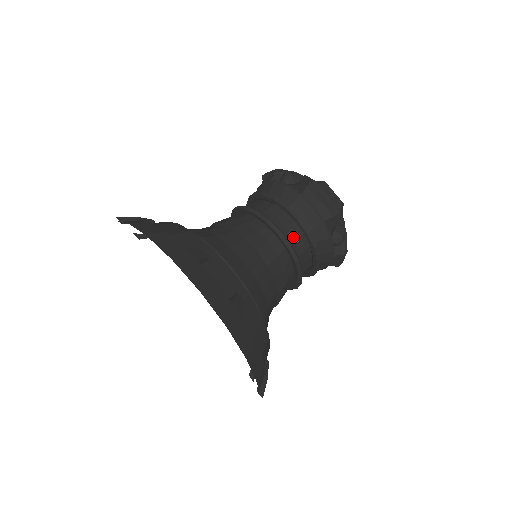
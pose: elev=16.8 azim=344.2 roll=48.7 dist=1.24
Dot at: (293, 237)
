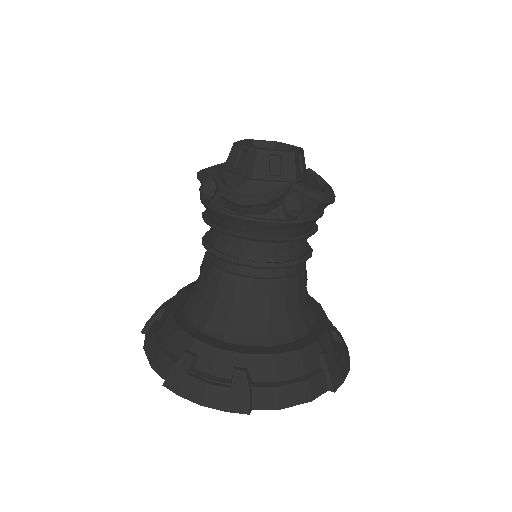
Dot at: (306, 240)
